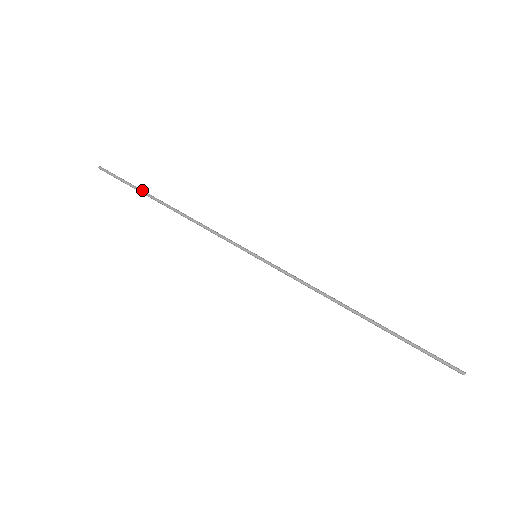
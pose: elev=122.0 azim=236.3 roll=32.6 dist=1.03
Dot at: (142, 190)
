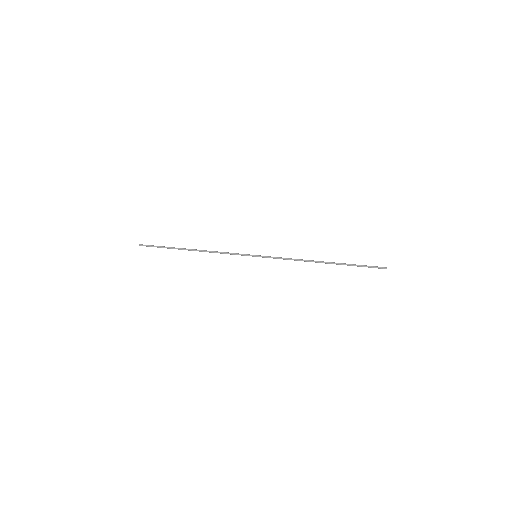
Dot at: (173, 247)
